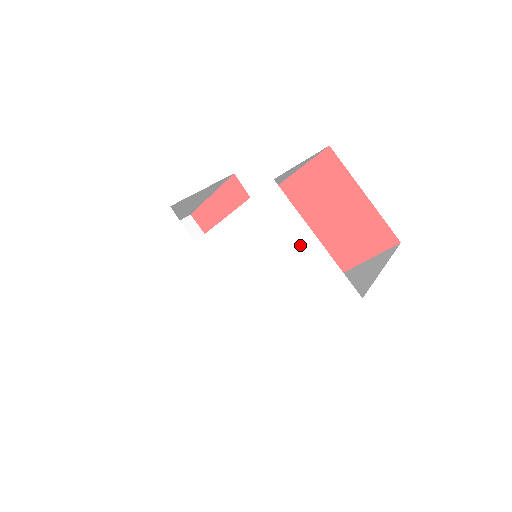
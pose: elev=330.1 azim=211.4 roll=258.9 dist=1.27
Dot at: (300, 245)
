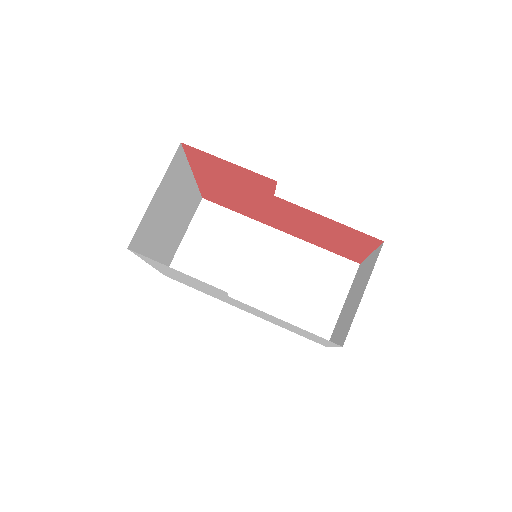
Dot at: (319, 340)
